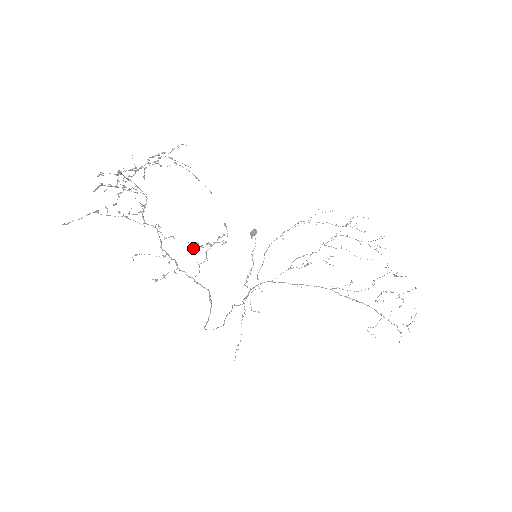
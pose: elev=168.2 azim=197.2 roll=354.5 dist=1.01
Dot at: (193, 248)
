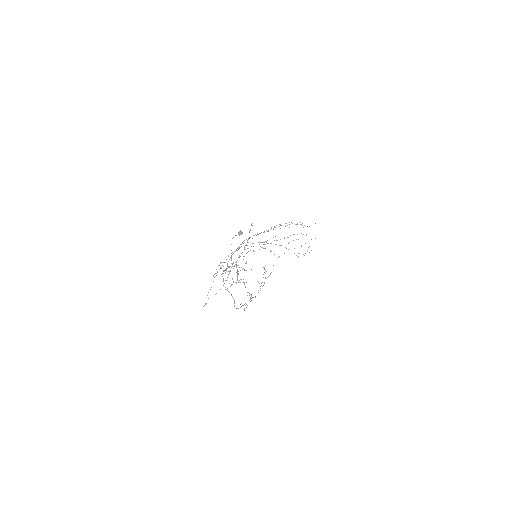
Dot at: occluded
